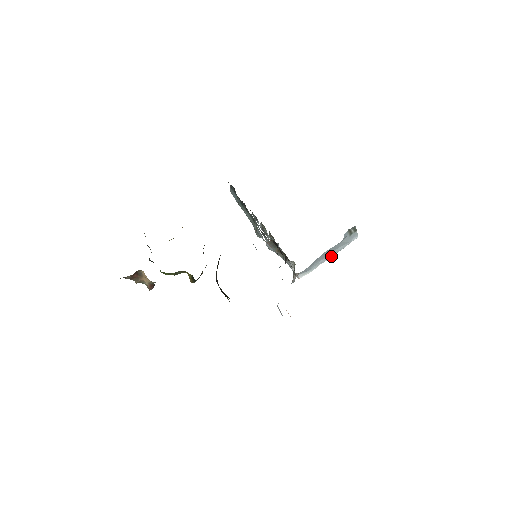
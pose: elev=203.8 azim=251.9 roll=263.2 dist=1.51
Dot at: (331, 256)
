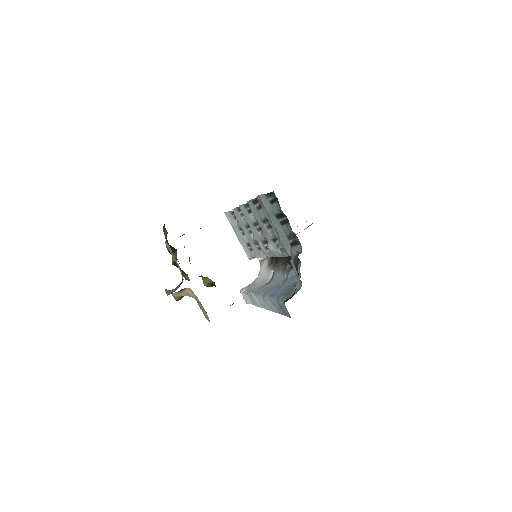
Dot at: occluded
